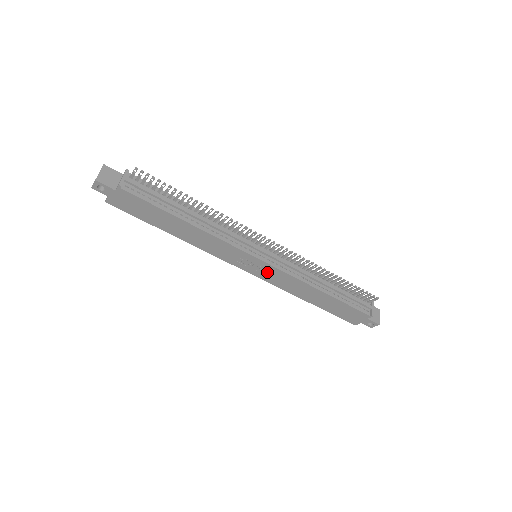
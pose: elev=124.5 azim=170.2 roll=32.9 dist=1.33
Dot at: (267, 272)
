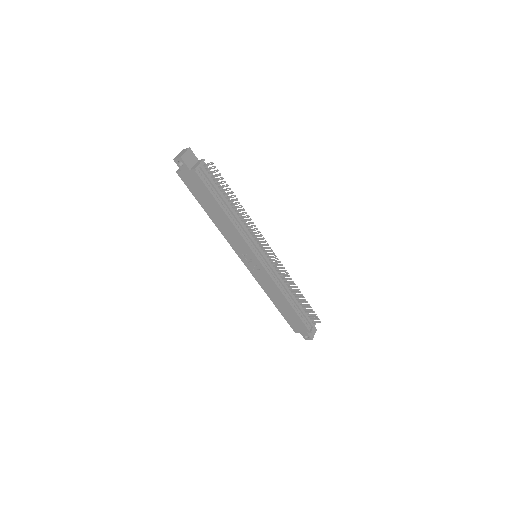
Dot at: (258, 270)
